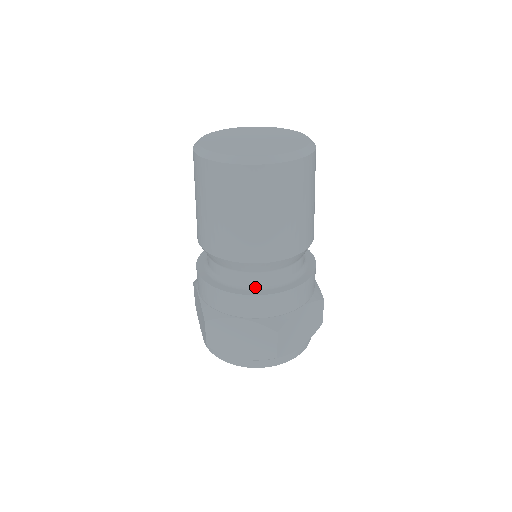
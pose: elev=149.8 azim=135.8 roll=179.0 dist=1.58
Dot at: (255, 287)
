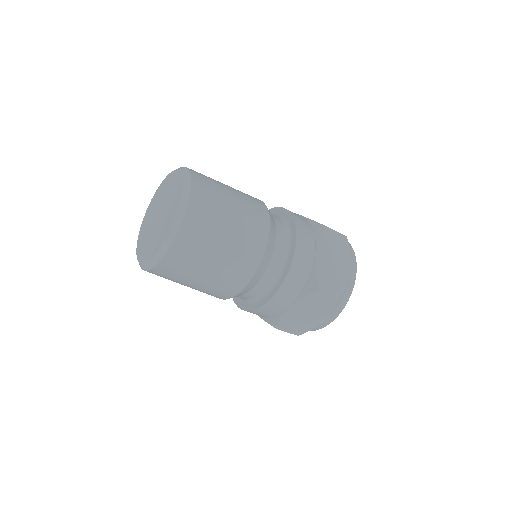
Dot at: (273, 284)
